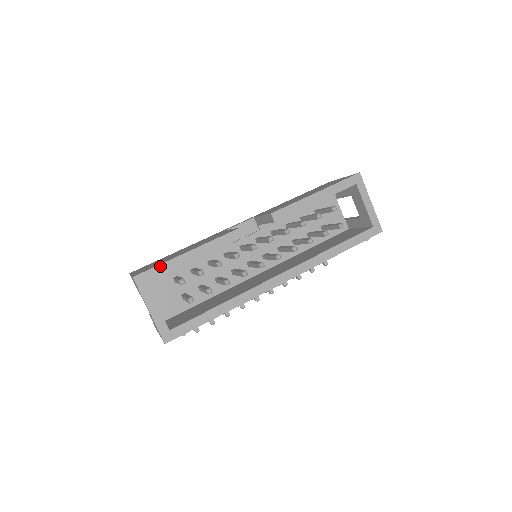
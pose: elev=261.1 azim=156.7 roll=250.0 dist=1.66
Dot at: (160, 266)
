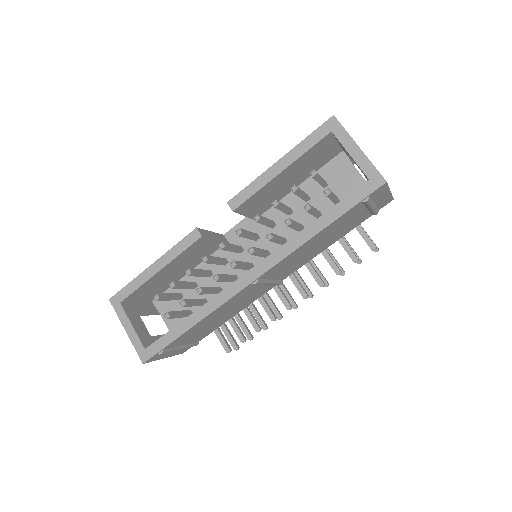
Dot at: (129, 285)
